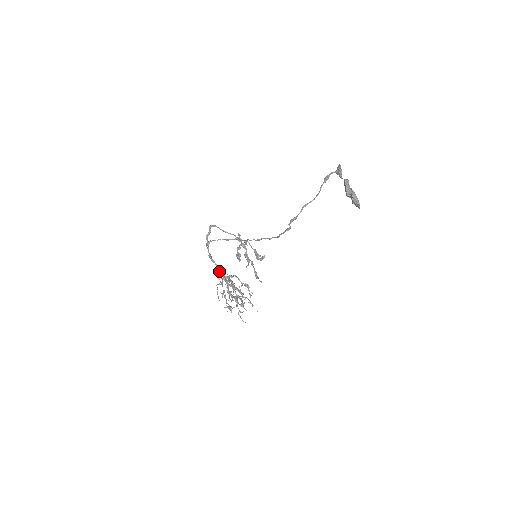
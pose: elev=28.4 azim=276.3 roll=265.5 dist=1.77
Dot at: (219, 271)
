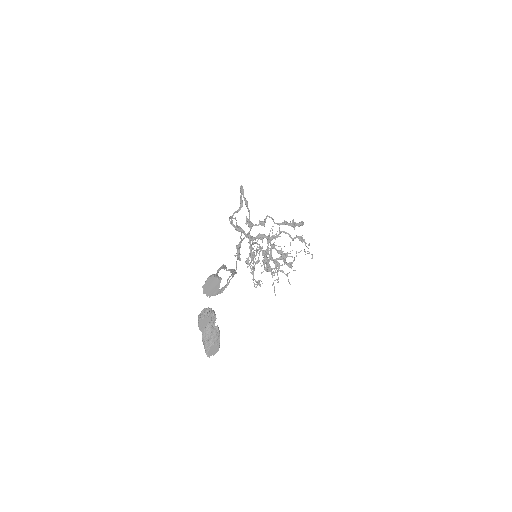
Dot at: occluded
